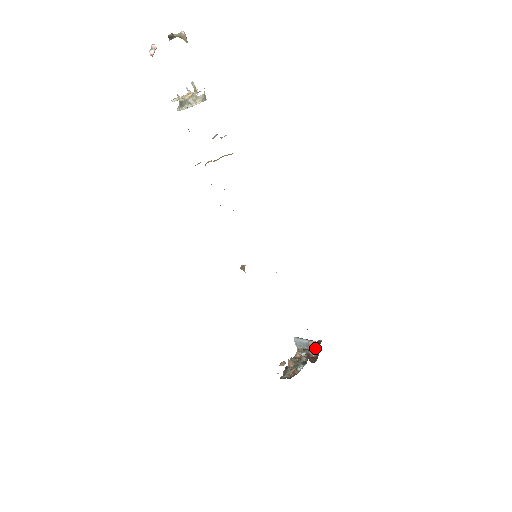
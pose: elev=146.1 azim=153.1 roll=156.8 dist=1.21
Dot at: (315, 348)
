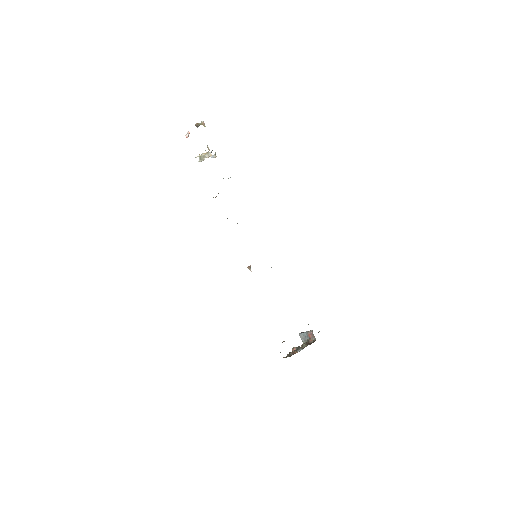
Dot at: (313, 336)
